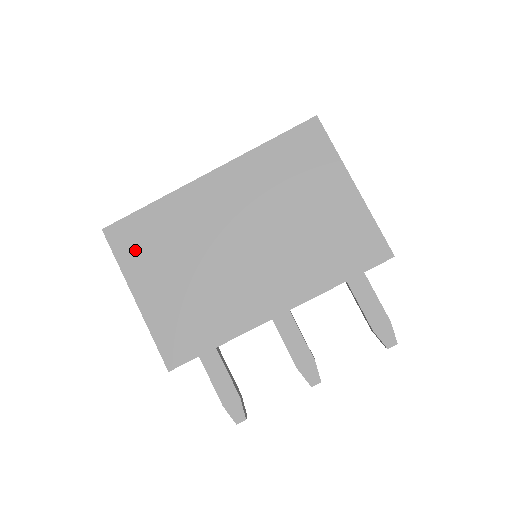
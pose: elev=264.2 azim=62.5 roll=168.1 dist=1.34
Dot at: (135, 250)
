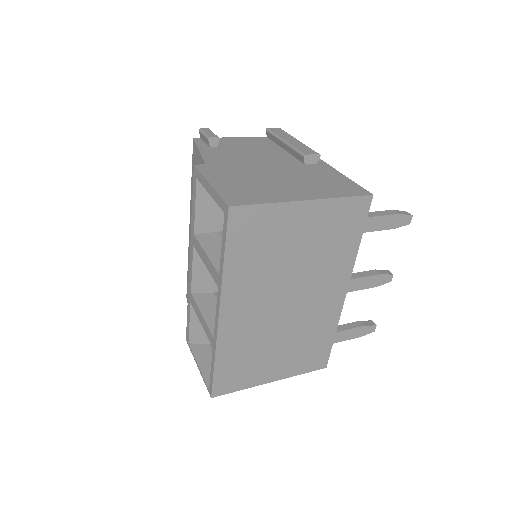
Dot at: (241, 378)
